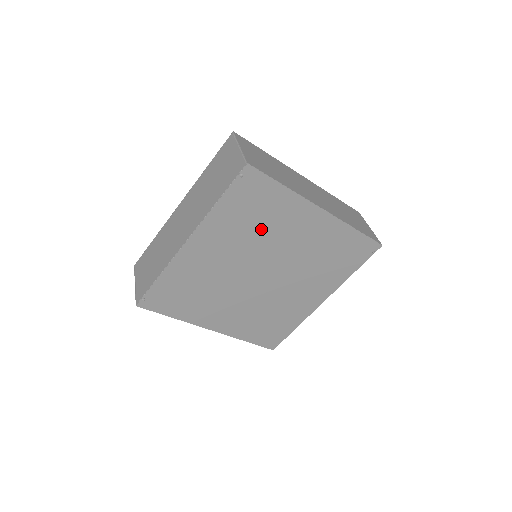
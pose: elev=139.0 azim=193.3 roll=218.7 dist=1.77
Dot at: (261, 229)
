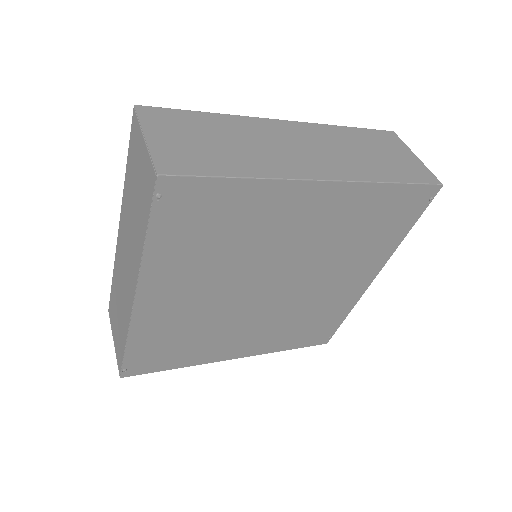
Dot at: (237, 244)
